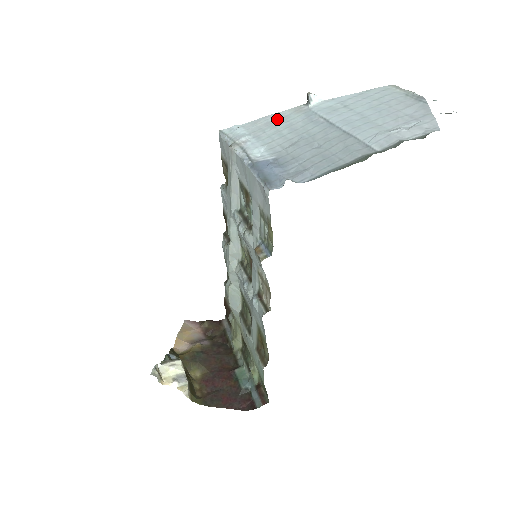
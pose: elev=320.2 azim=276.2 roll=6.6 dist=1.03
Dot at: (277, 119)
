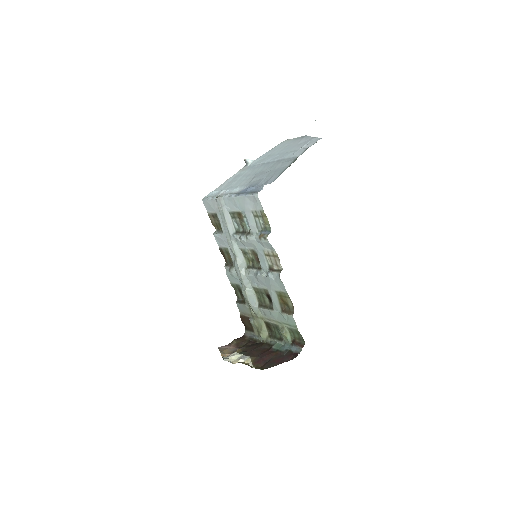
Dot at: (234, 178)
